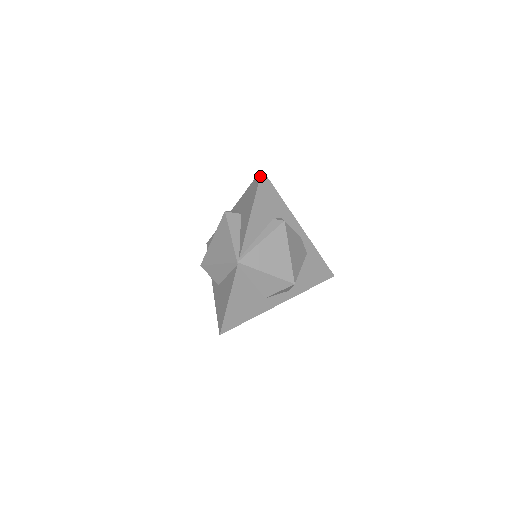
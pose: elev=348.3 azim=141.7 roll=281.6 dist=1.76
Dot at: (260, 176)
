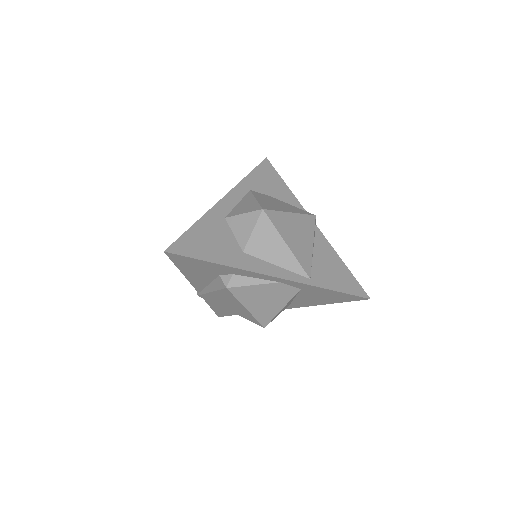
Dot at: (167, 255)
